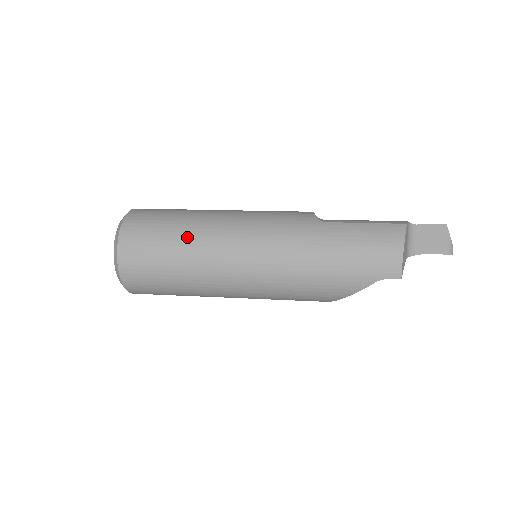
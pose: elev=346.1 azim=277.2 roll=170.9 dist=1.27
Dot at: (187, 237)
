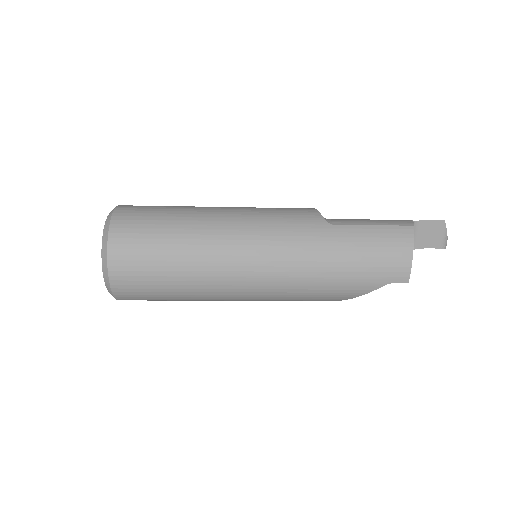
Dot at: (188, 244)
